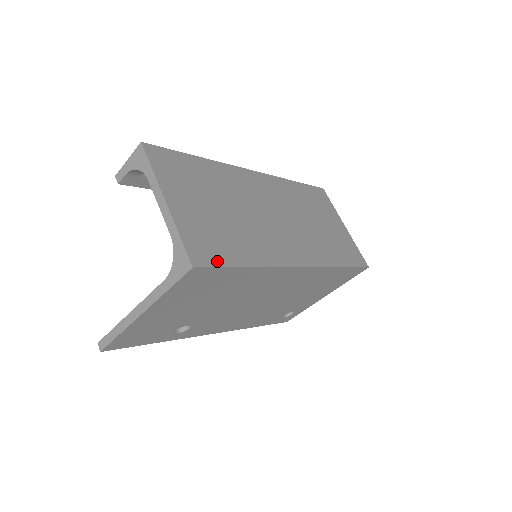
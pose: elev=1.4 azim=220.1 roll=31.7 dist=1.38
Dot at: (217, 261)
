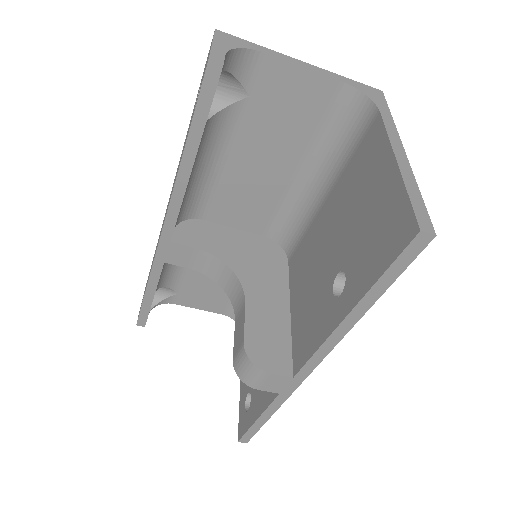
Dot at: occluded
